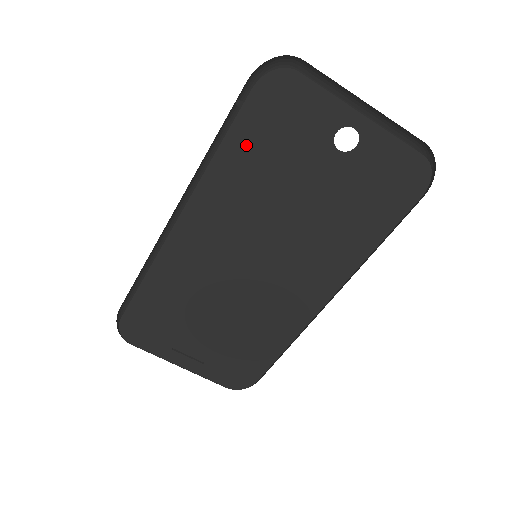
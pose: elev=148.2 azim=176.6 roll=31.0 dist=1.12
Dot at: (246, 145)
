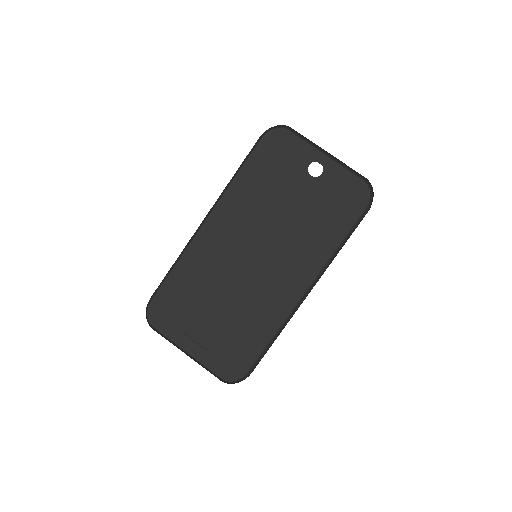
Dot at: (255, 171)
